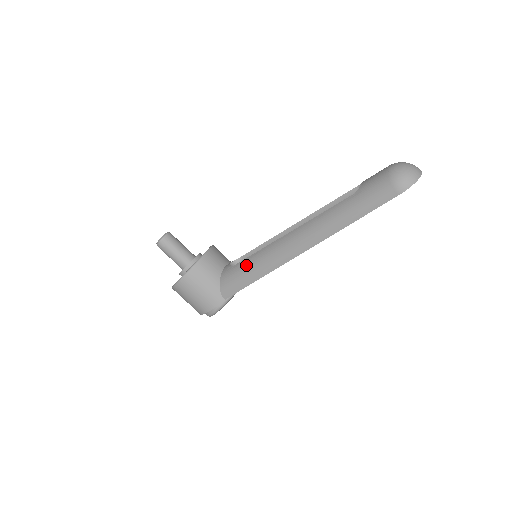
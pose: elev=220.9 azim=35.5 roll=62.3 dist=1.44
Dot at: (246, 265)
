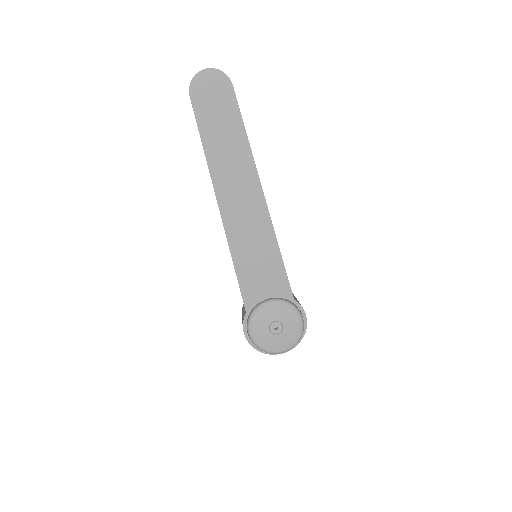
Dot at: occluded
